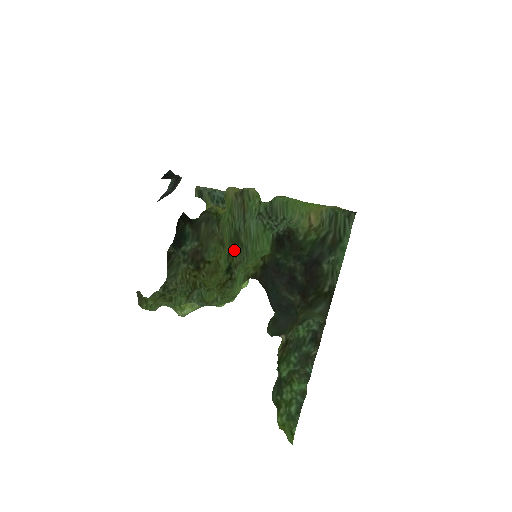
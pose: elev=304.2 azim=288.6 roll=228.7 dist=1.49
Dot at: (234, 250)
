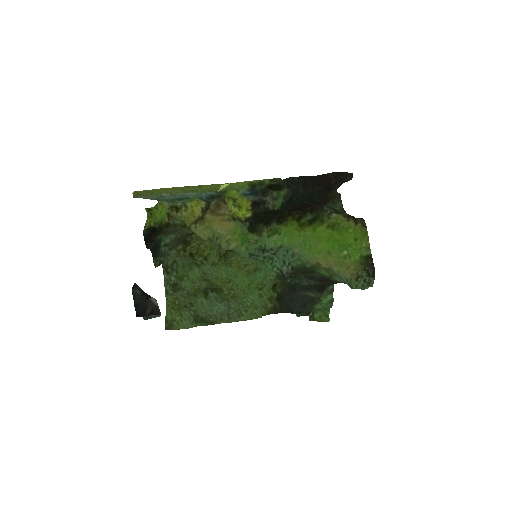
Dot at: occluded
